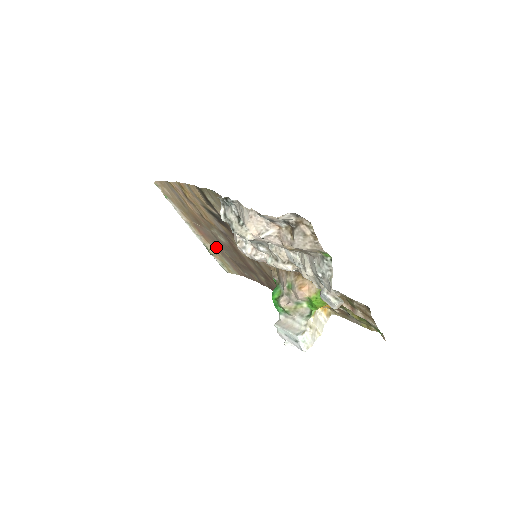
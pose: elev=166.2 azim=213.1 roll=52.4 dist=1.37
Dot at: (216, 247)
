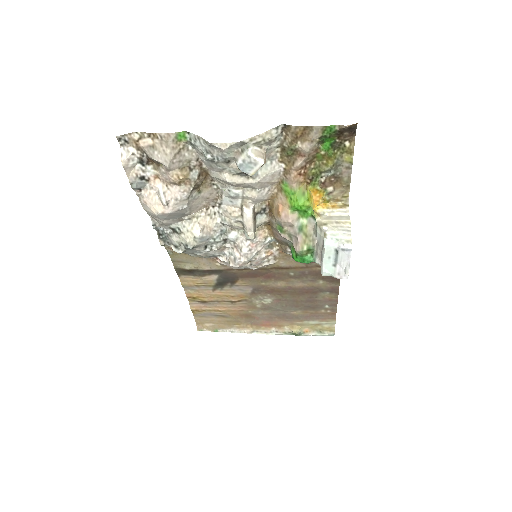
Dot at: (288, 320)
